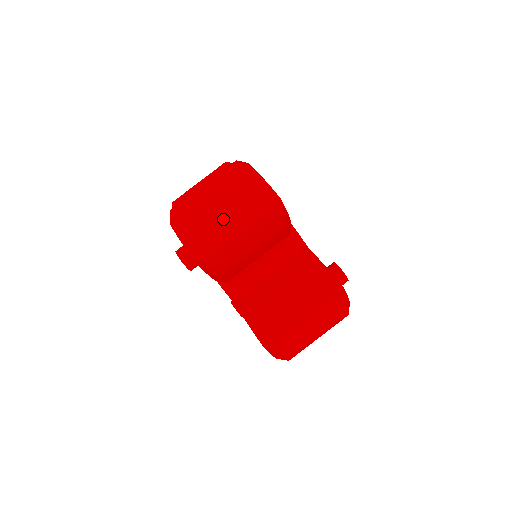
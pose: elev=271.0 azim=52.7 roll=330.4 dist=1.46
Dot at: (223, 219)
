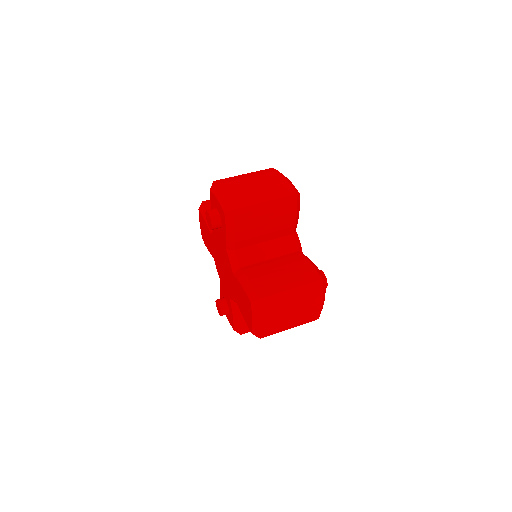
Dot at: (255, 191)
